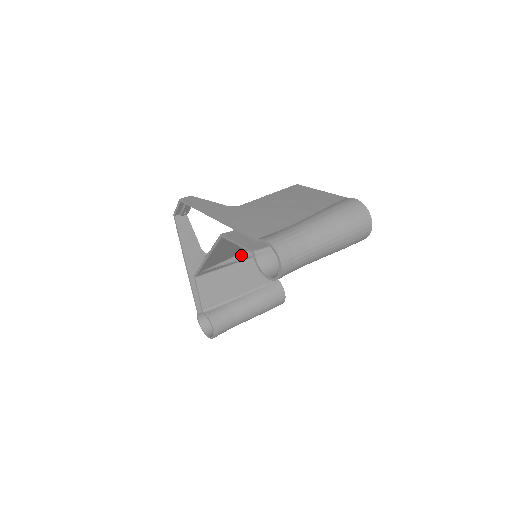
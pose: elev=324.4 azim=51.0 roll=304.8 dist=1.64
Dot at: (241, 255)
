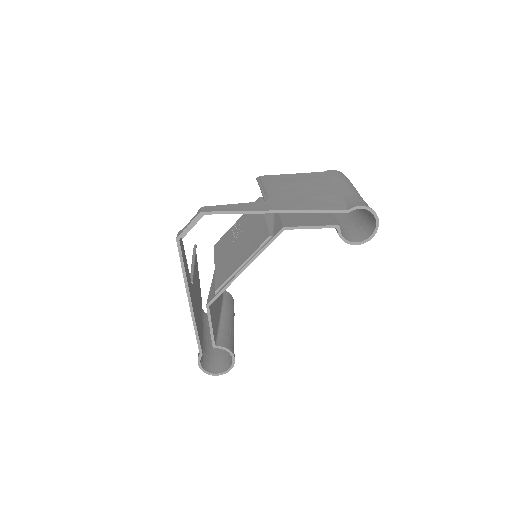
Dot at: occluded
